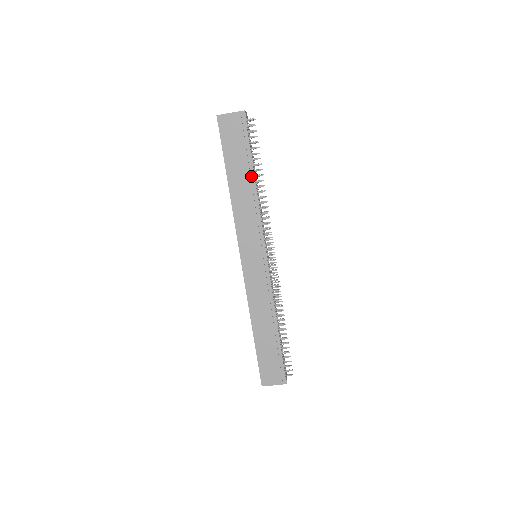
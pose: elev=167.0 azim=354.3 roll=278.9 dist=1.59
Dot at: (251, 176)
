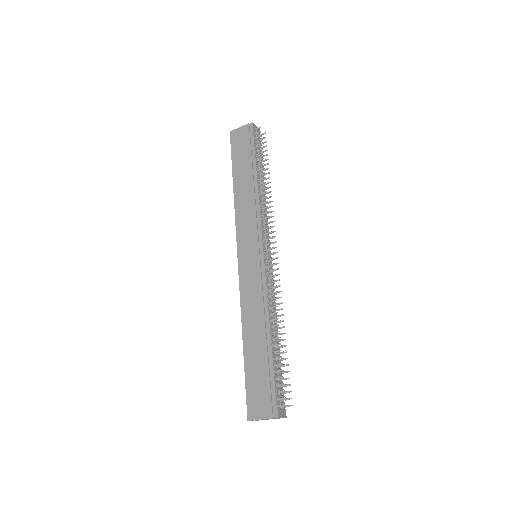
Dot at: (254, 175)
